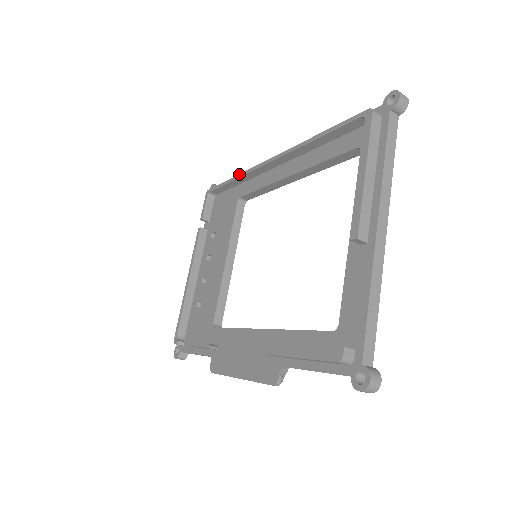
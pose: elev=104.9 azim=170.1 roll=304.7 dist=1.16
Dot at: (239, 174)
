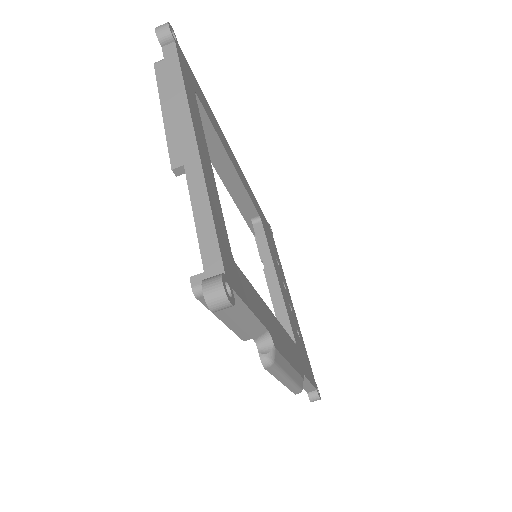
Dot at: (235, 203)
